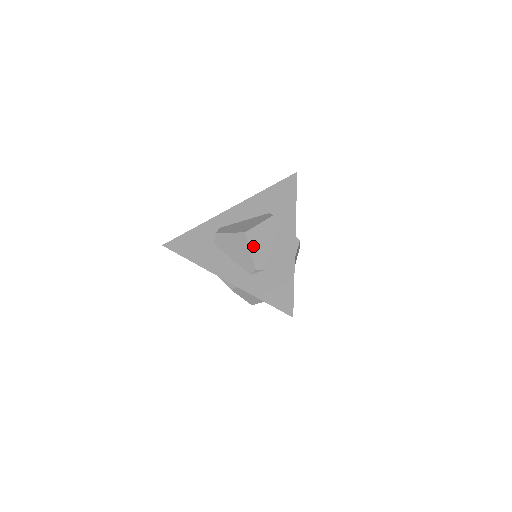
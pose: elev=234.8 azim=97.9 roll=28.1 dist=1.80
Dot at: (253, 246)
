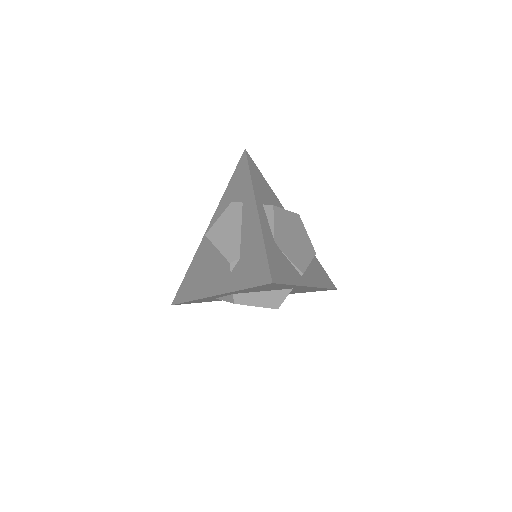
Dot at: (218, 242)
